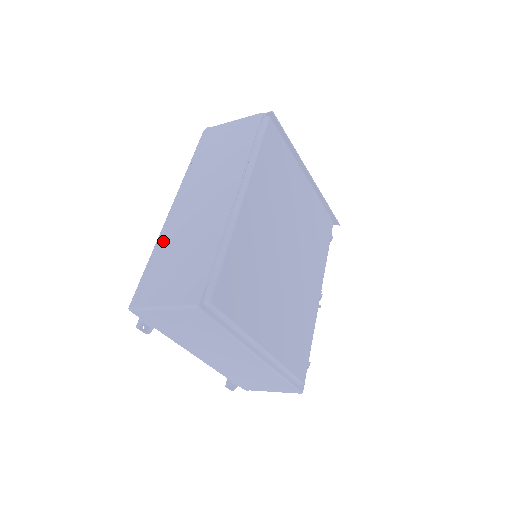
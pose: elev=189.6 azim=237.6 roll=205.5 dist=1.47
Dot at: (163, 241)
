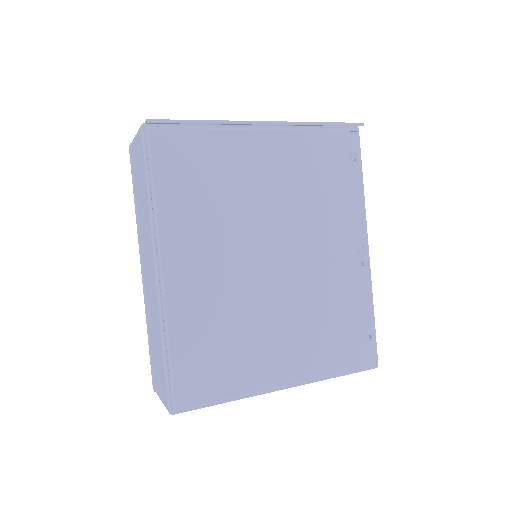
Dot at: (147, 316)
